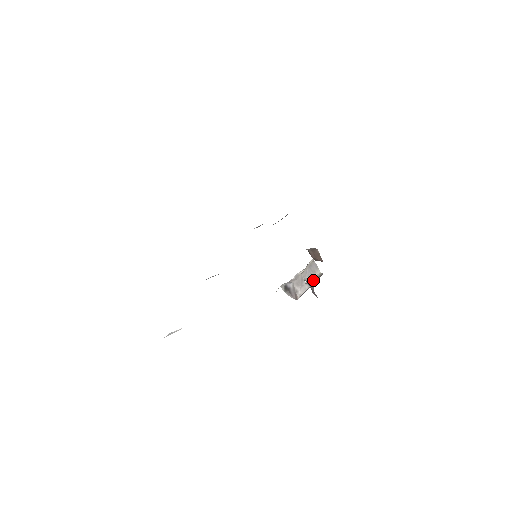
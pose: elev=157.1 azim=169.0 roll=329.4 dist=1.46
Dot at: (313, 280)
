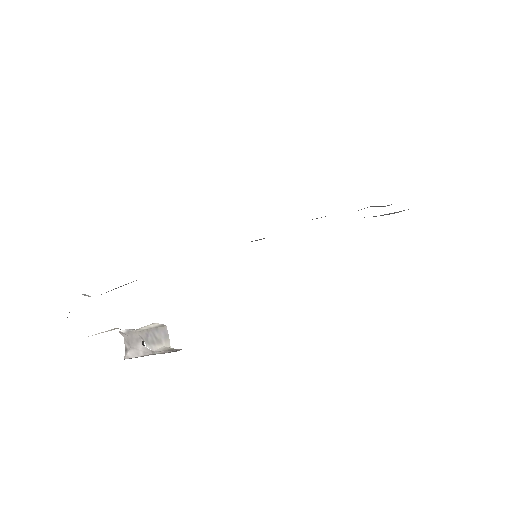
Dot at: (154, 350)
